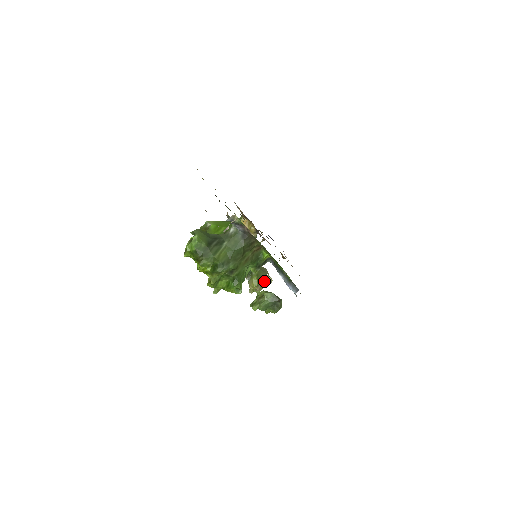
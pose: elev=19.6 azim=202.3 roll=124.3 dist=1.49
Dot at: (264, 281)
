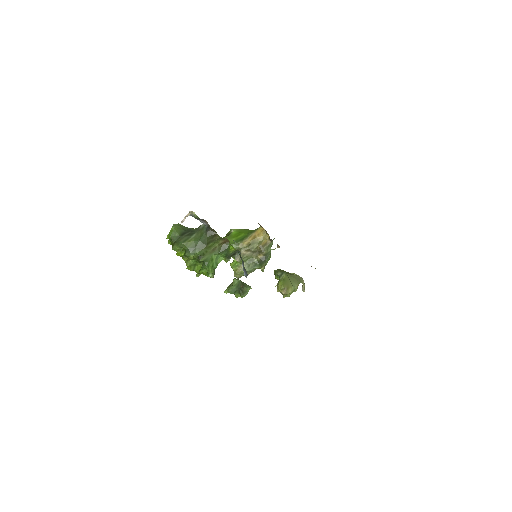
Dot at: (292, 287)
